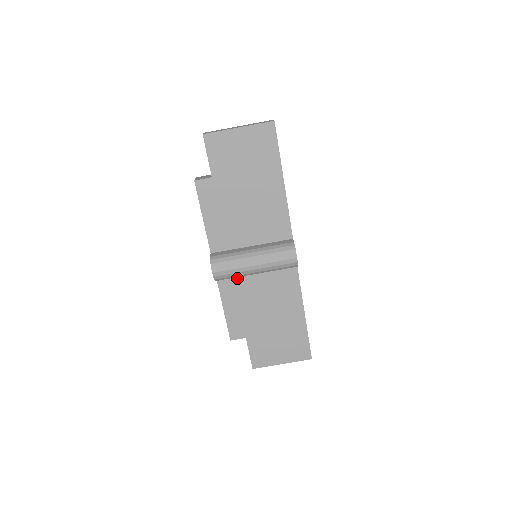
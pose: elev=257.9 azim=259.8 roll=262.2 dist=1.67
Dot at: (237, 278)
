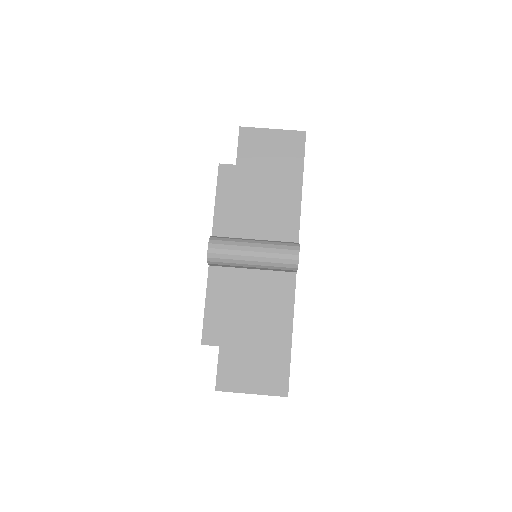
Dot at: (230, 271)
